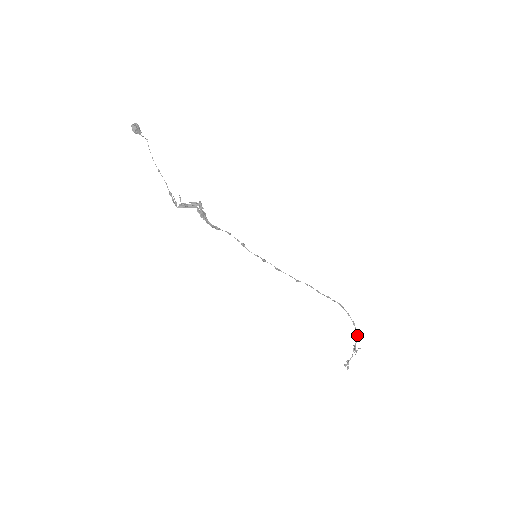
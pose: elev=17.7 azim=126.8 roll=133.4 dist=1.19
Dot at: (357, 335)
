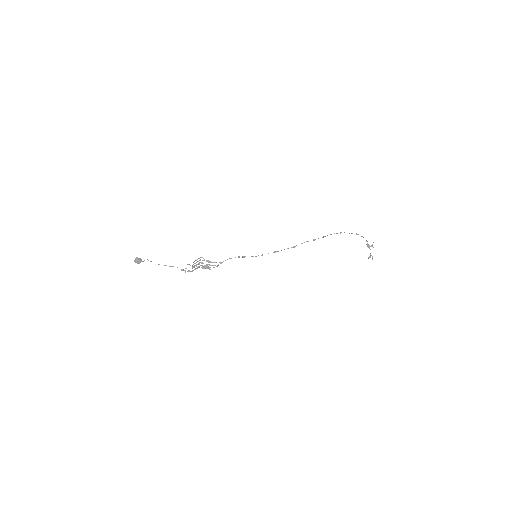
Dot at: occluded
